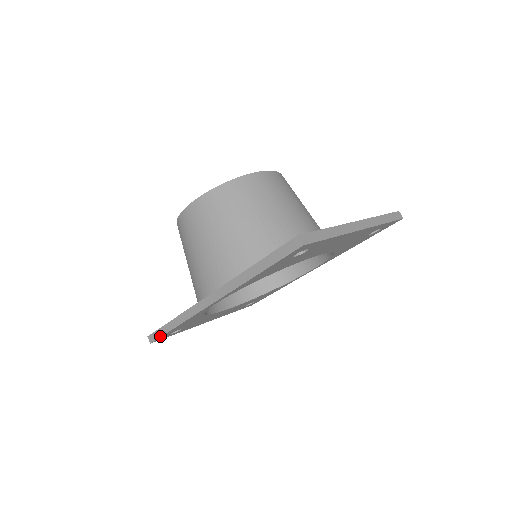
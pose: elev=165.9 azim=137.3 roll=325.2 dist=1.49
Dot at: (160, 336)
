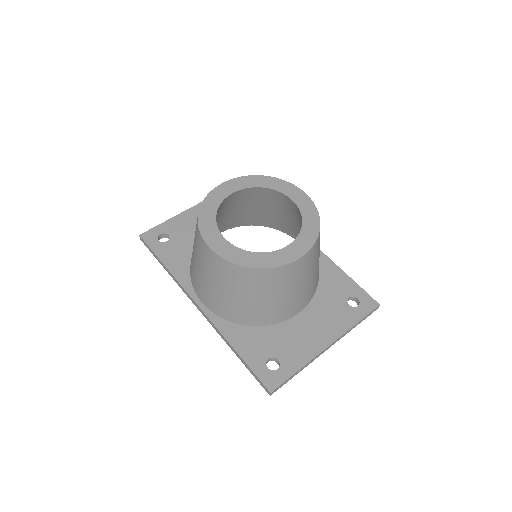
Dot at: (151, 252)
